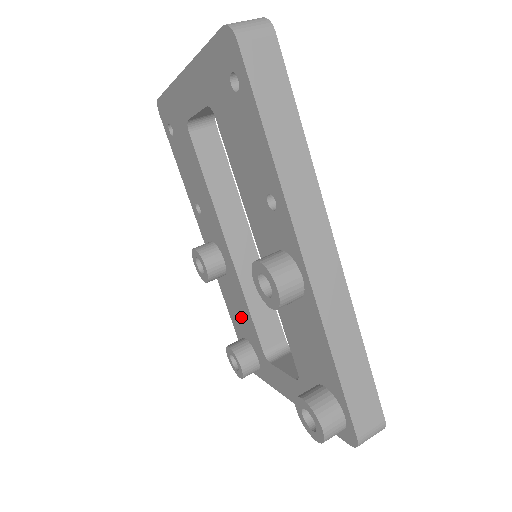
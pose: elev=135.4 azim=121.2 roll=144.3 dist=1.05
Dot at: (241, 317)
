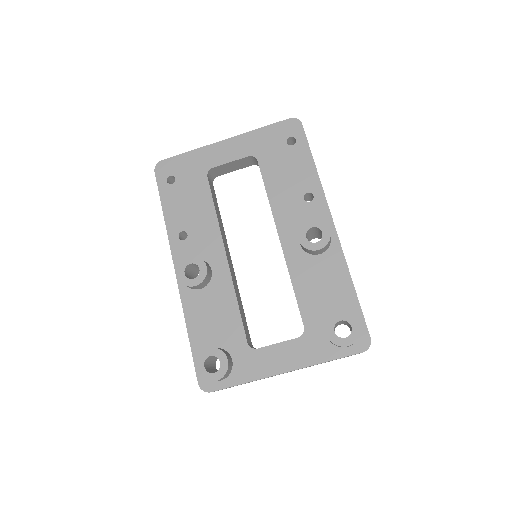
Dot at: (217, 323)
